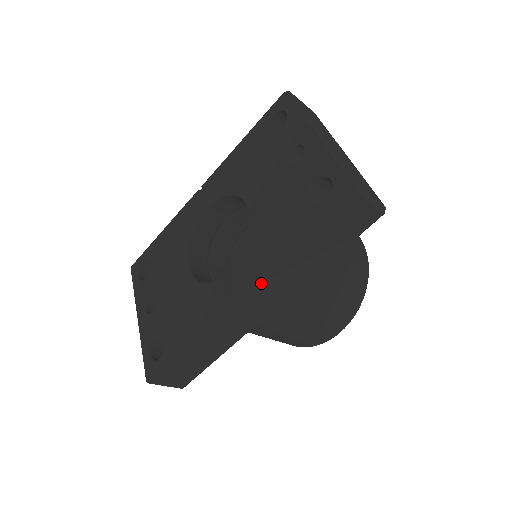
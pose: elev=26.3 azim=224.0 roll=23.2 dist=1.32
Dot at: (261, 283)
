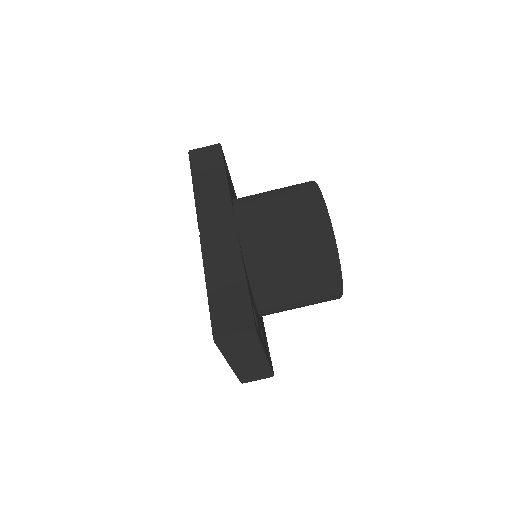
Dot at: (200, 213)
